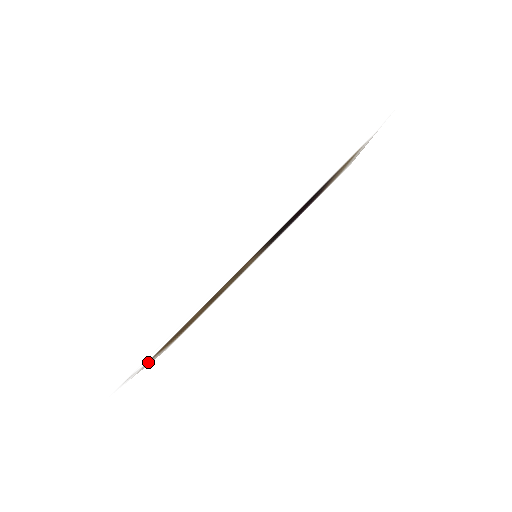
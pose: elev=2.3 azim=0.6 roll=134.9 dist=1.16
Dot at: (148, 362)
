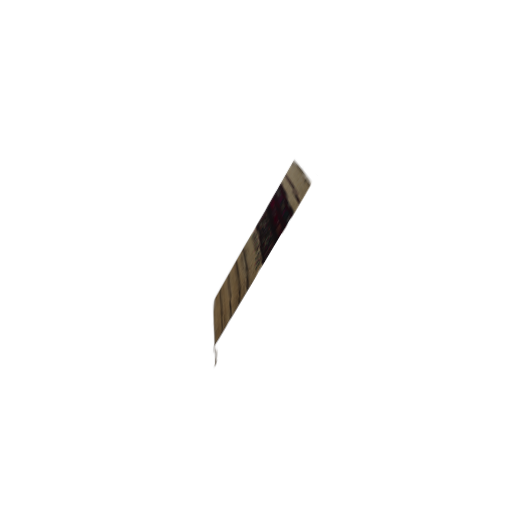
Dot at: (215, 337)
